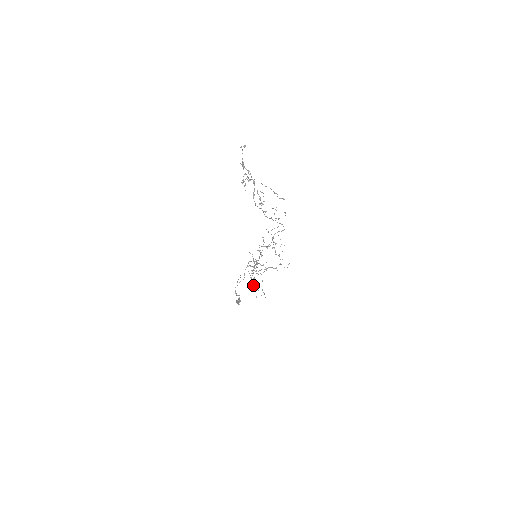
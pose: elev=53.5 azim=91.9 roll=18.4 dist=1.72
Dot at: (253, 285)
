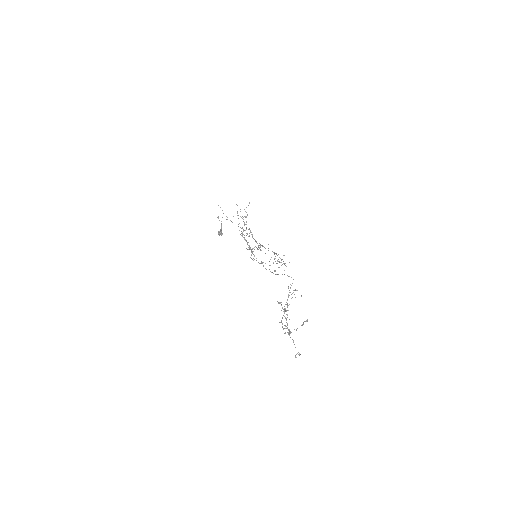
Dot at: occluded
